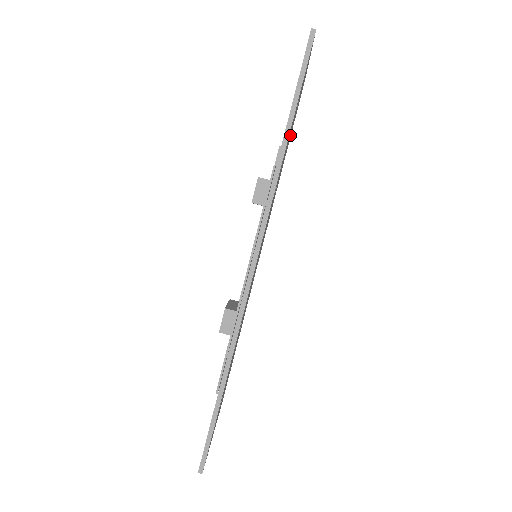
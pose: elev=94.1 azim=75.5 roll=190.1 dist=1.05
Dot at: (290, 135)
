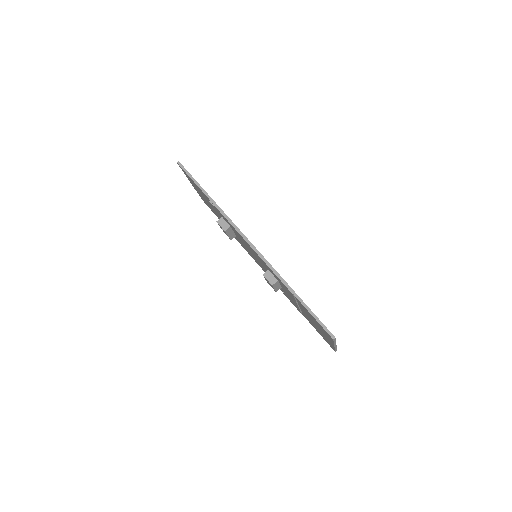
Dot at: occluded
